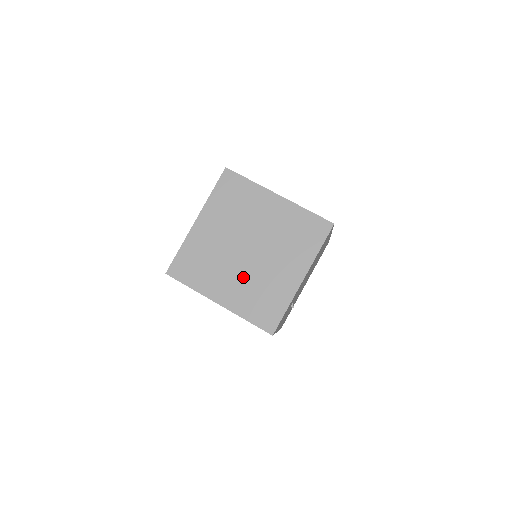
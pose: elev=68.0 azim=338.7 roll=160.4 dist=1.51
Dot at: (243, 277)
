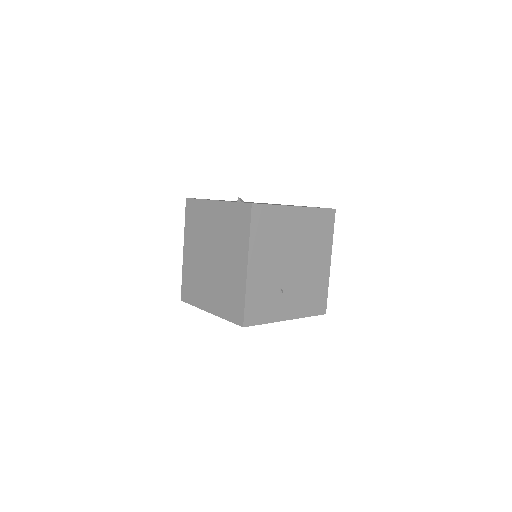
Dot at: (215, 283)
